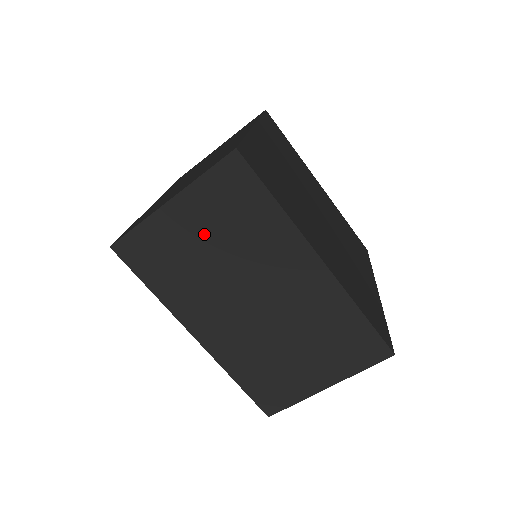
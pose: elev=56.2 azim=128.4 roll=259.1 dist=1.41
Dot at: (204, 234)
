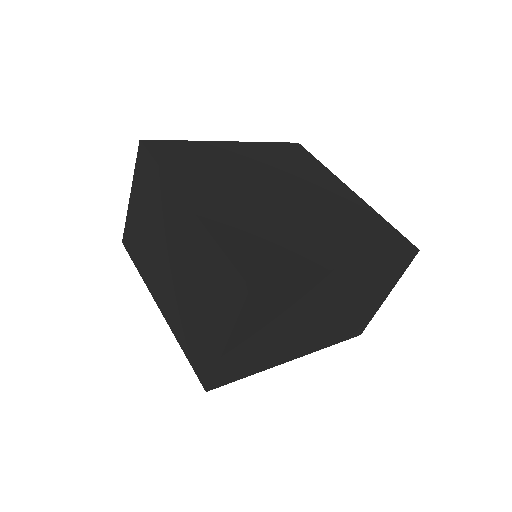
Dot at: (144, 212)
